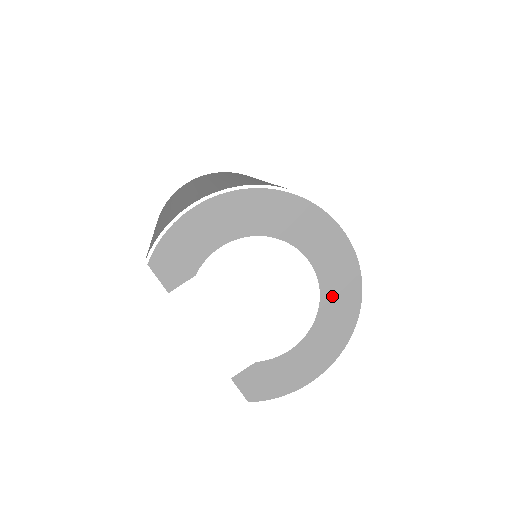
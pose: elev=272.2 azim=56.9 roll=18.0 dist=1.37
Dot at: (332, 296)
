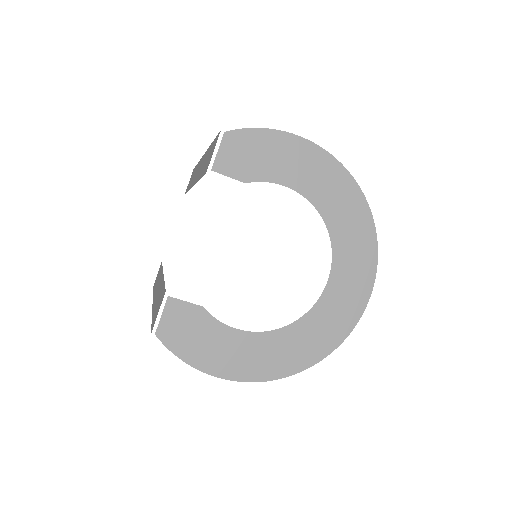
Dot at: (315, 323)
